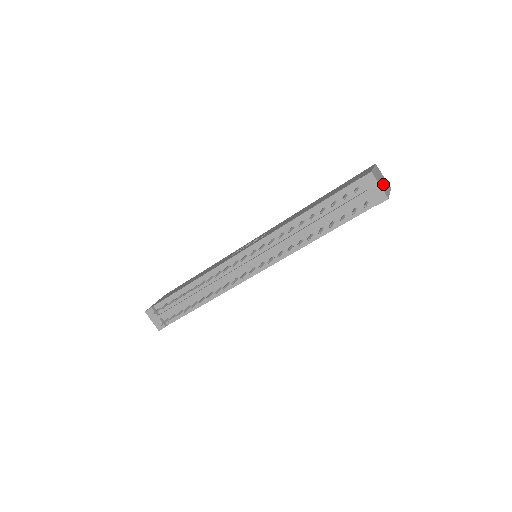
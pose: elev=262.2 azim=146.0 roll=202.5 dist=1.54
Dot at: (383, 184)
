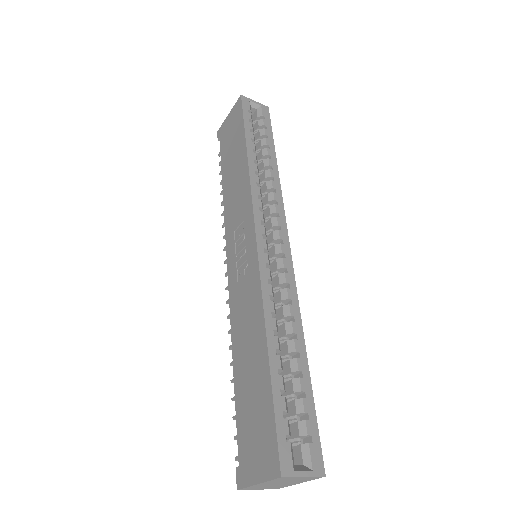
Dot at: (280, 485)
